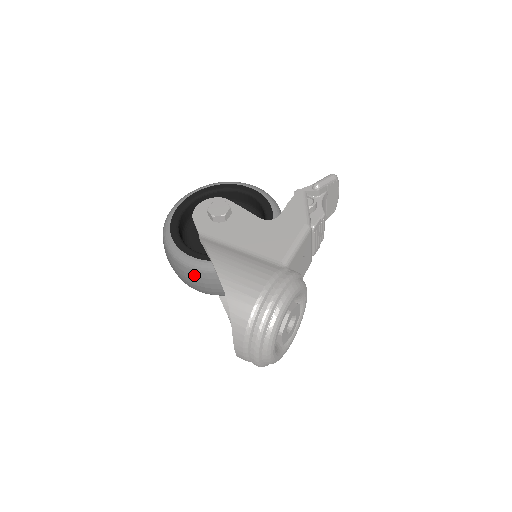
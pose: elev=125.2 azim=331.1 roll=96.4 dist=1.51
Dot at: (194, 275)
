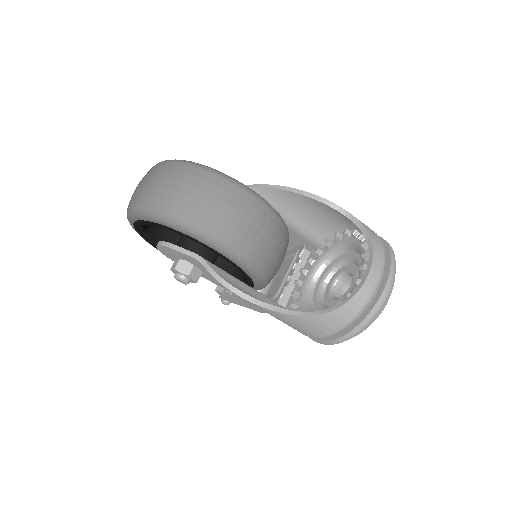
Dot at: (256, 208)
